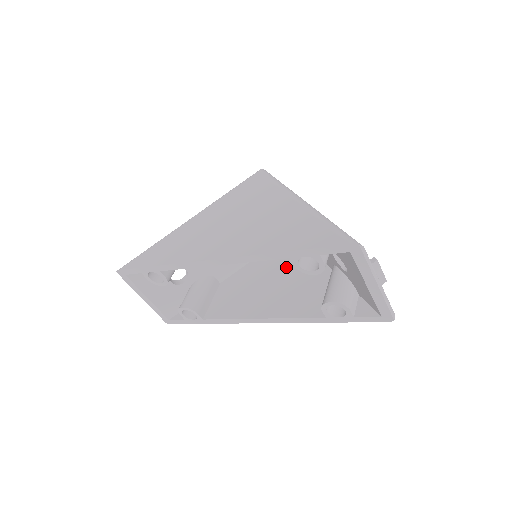
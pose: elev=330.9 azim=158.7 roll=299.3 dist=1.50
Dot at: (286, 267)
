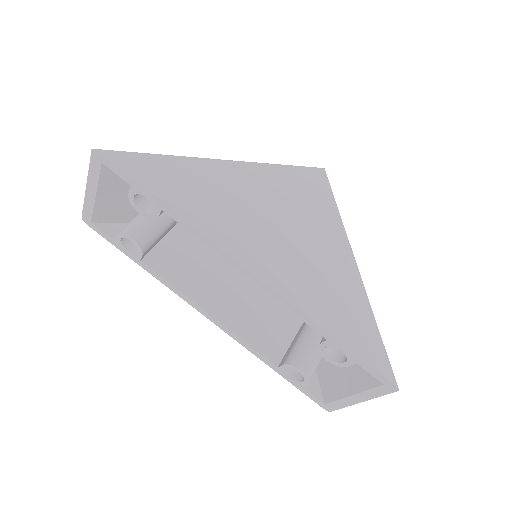
Dot at: occluded
